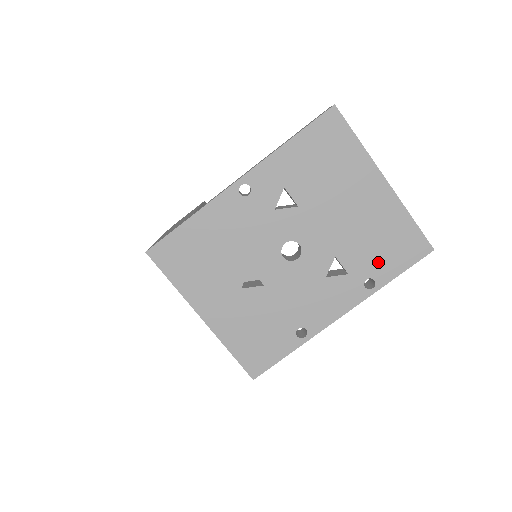
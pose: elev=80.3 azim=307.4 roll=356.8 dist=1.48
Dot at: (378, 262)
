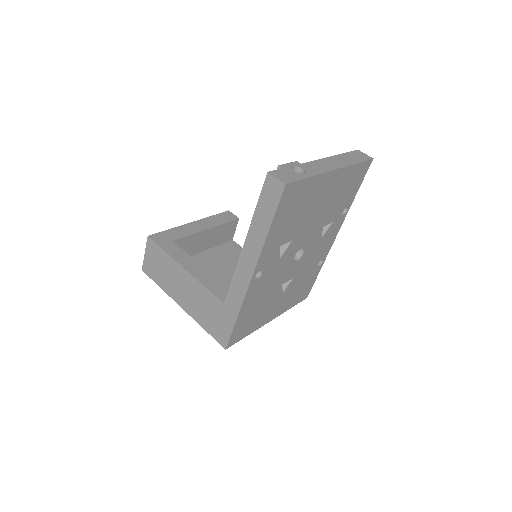
Dot at: (346, 200)
